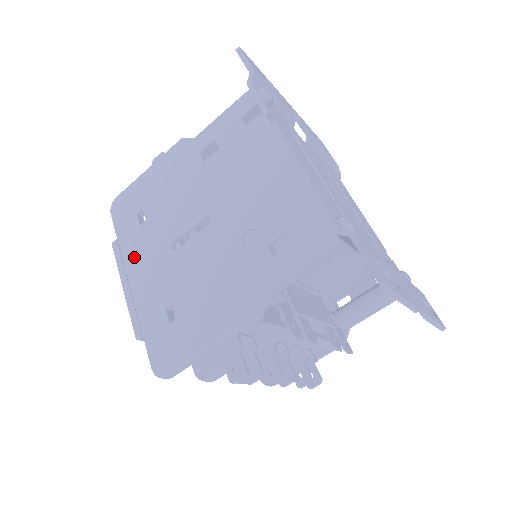
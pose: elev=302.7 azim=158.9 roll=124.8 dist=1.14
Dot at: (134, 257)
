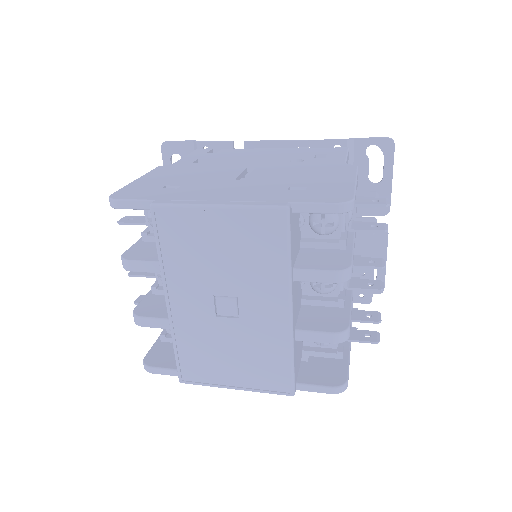
Dot at: (201, 195)
